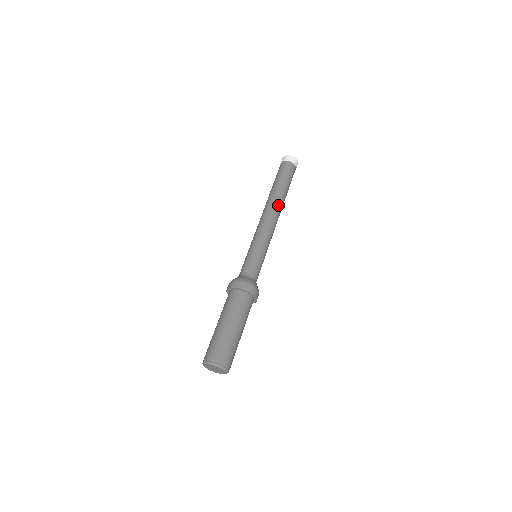
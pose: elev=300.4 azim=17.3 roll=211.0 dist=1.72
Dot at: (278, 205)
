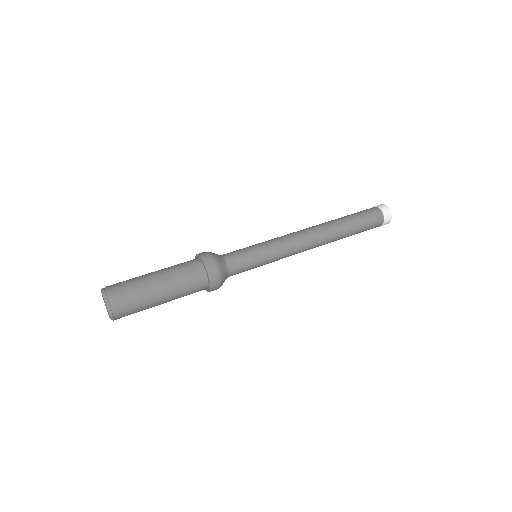
Dot at: (326, 236)
